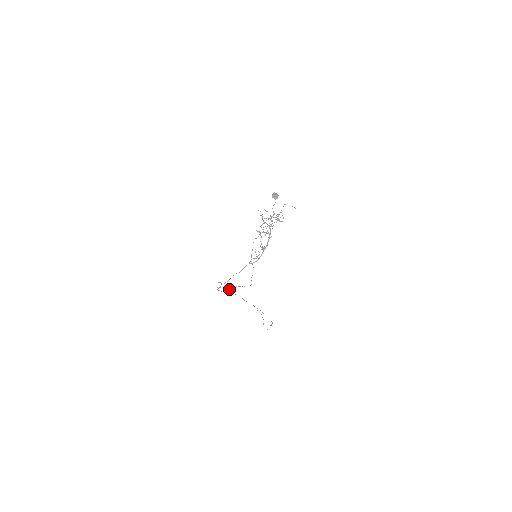
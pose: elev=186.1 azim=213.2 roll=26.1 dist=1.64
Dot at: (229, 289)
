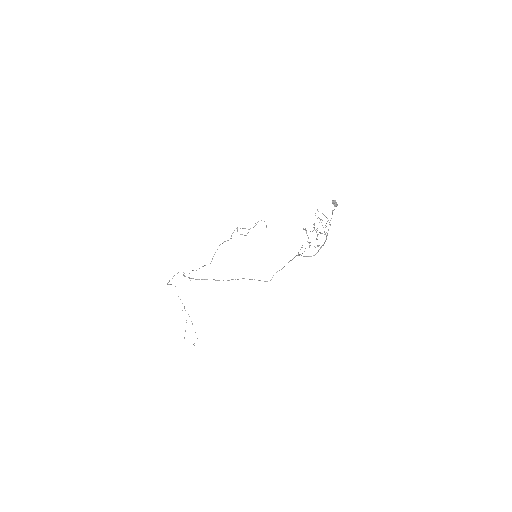
Dot at: occluded
